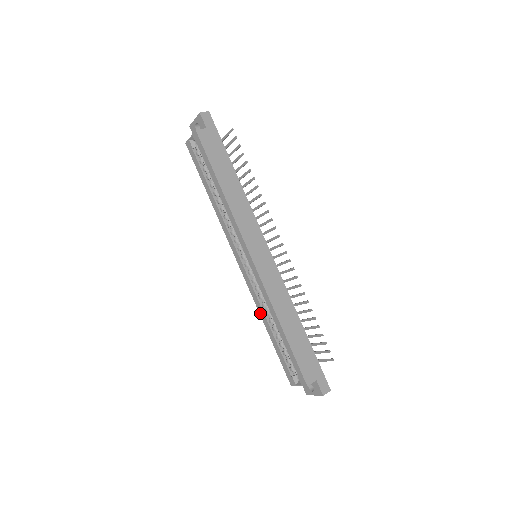
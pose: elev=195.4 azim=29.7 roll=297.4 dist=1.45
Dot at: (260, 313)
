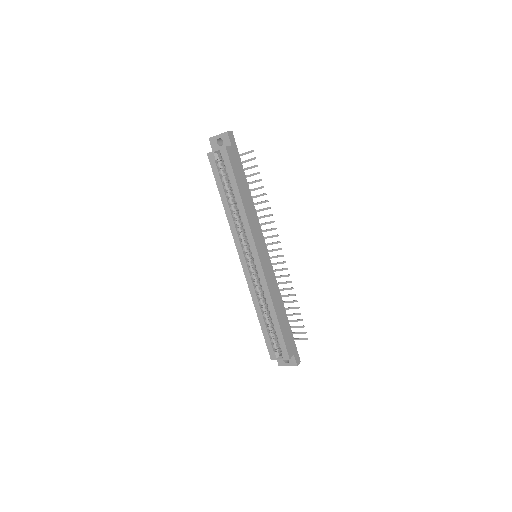
Dot at: (254, 302)
